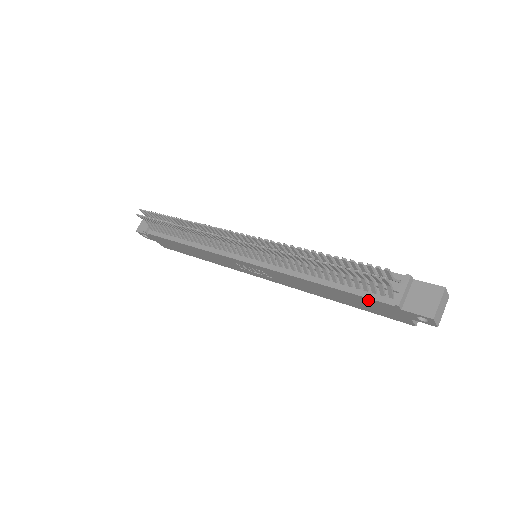
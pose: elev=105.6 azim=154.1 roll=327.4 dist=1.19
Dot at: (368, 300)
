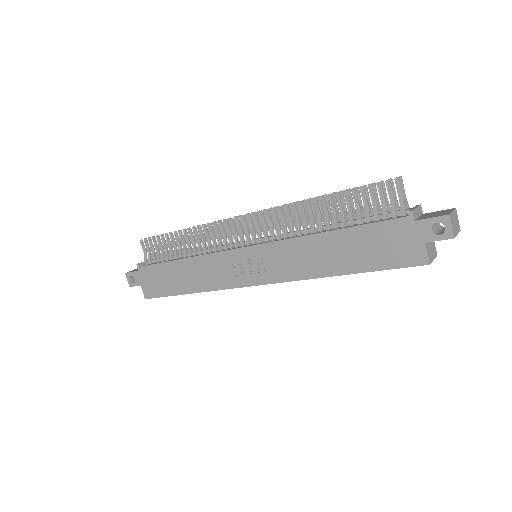
Dot at: (379, 228)
